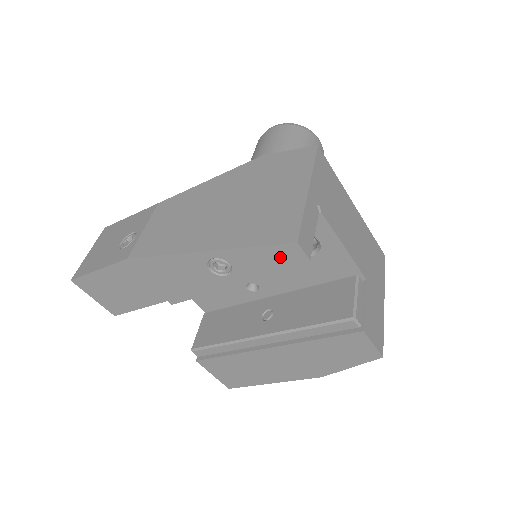
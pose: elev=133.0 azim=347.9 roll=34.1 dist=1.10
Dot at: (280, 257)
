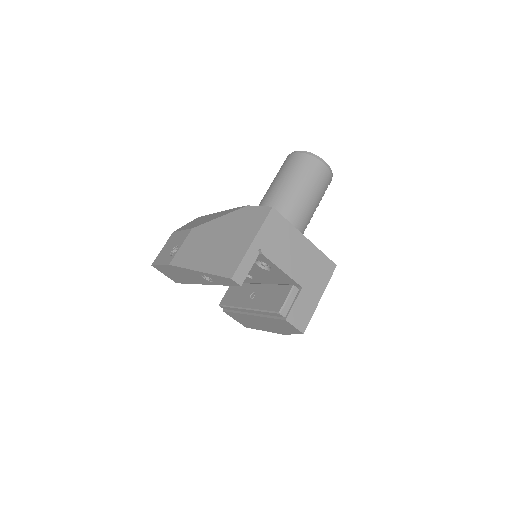
Dot at: (228, 282)
